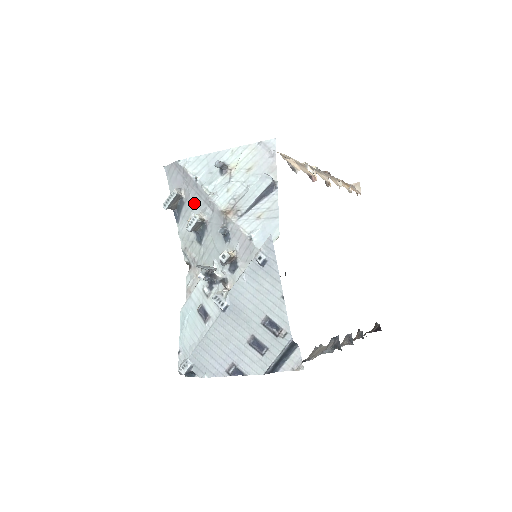
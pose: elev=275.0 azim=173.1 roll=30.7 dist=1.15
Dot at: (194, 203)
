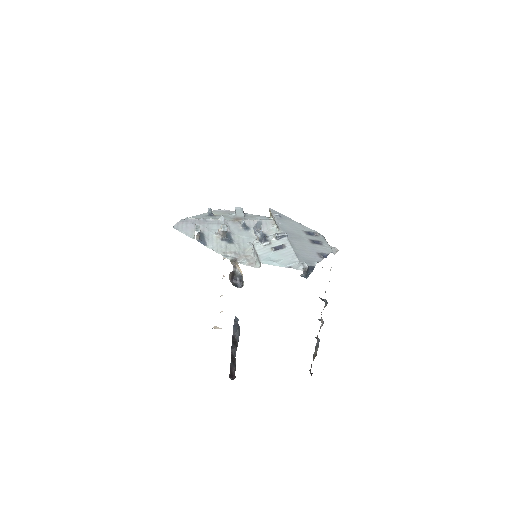
Dot at: (211, 229)
